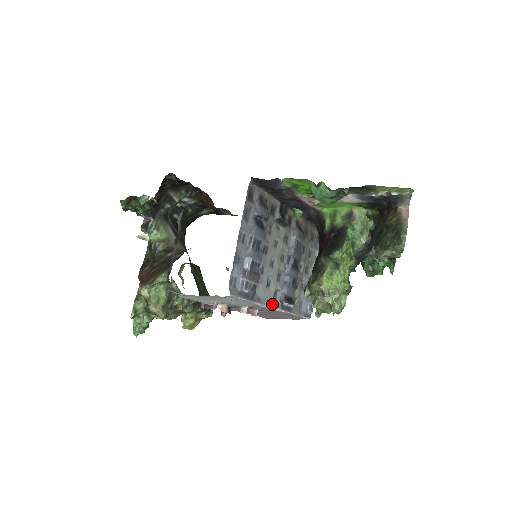
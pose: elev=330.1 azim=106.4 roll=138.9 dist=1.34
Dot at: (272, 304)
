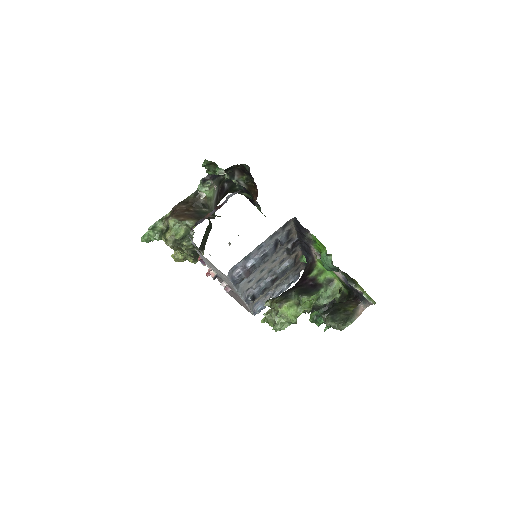
Dot at: (243, 294)
